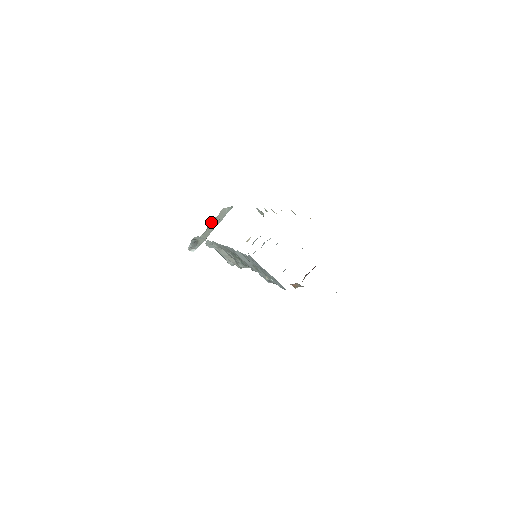
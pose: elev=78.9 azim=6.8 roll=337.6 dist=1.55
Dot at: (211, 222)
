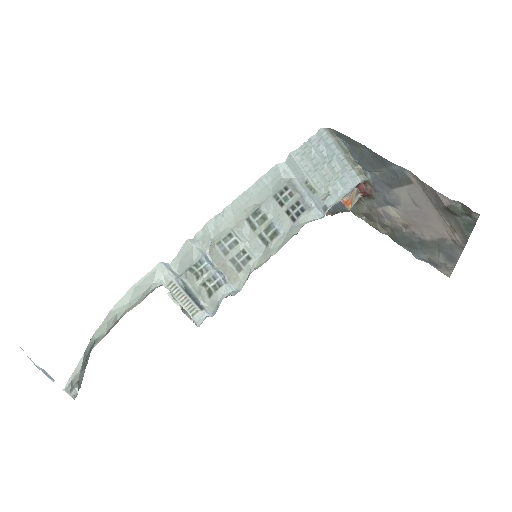
Dot at: occluded
